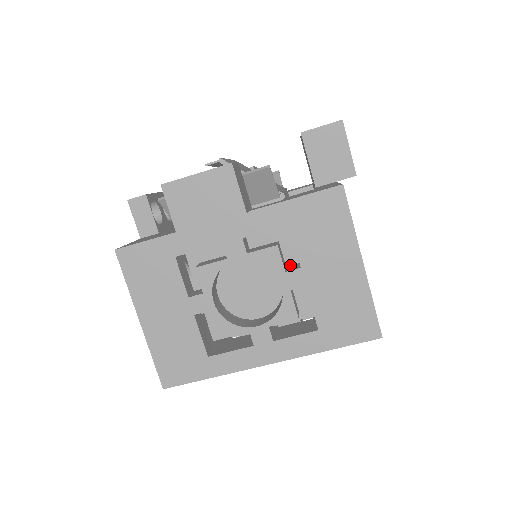
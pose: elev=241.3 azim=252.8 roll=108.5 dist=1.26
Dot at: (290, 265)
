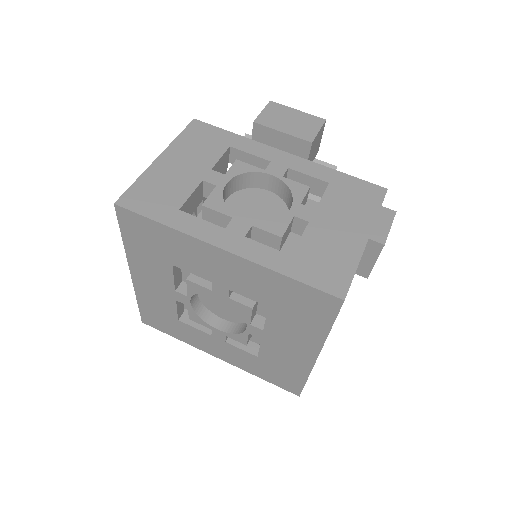
Dot at: (292, 243)
